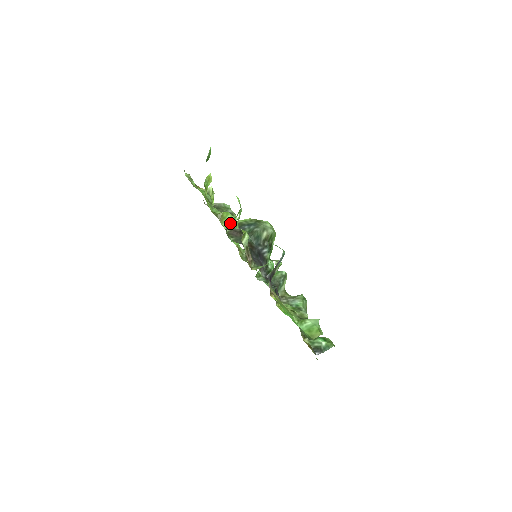
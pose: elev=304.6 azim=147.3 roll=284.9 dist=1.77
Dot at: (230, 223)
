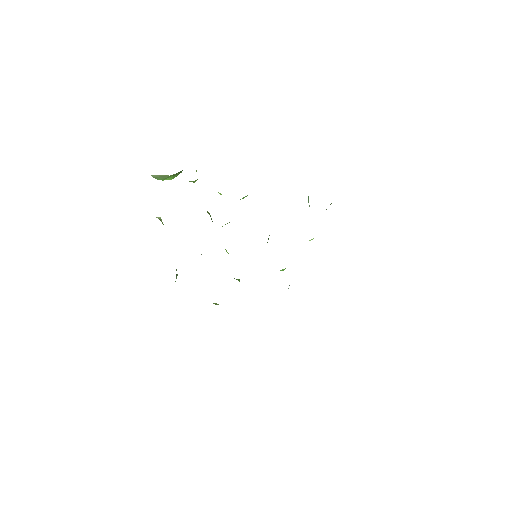
Dot at: occluded
